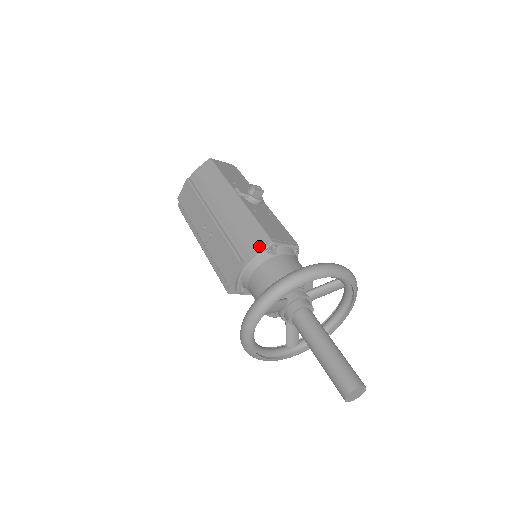
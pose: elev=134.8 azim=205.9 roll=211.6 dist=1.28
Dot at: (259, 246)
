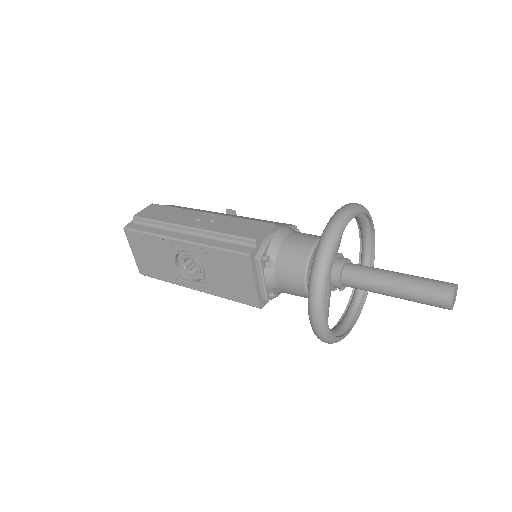
Dot at: (285, 224)
